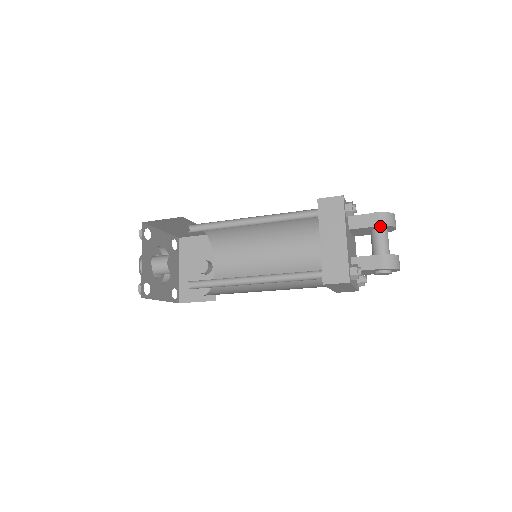
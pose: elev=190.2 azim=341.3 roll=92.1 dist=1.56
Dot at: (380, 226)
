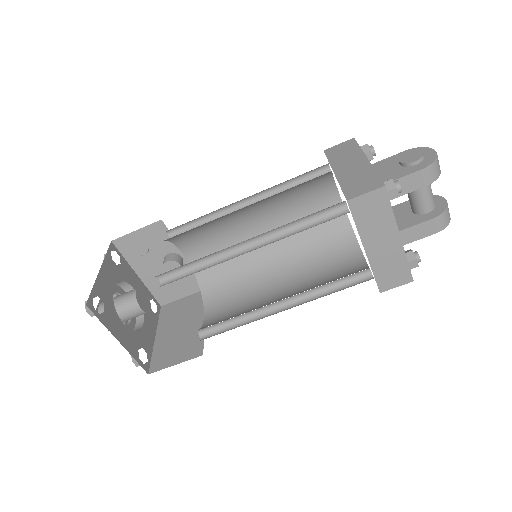
Dot at: (426, 185)
